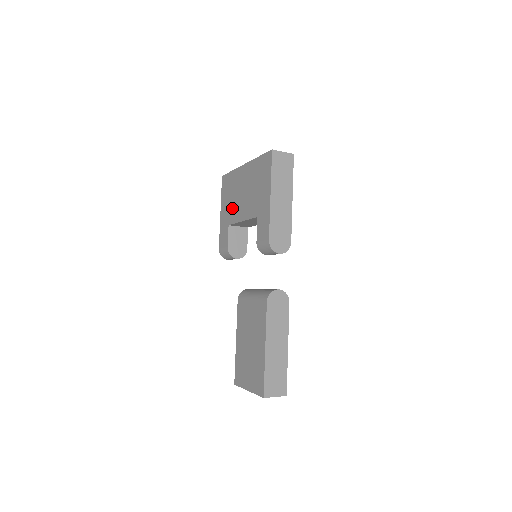
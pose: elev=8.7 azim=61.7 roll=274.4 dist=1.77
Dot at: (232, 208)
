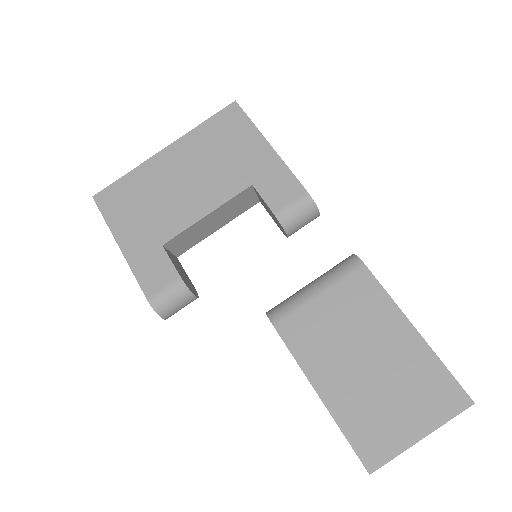
Dot at: (160, 216)
